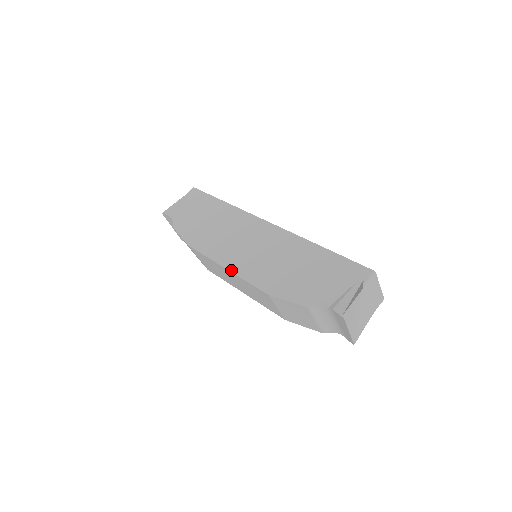
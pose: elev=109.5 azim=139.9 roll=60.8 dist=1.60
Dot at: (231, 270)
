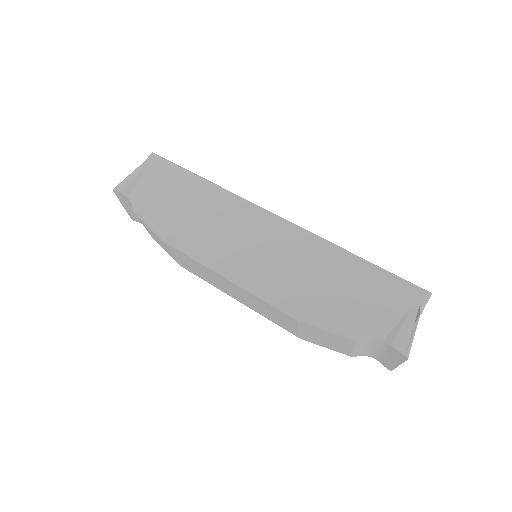
Dot at: (237, 283)
